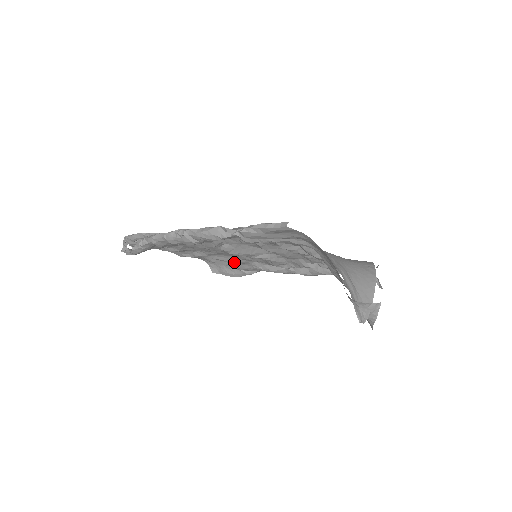
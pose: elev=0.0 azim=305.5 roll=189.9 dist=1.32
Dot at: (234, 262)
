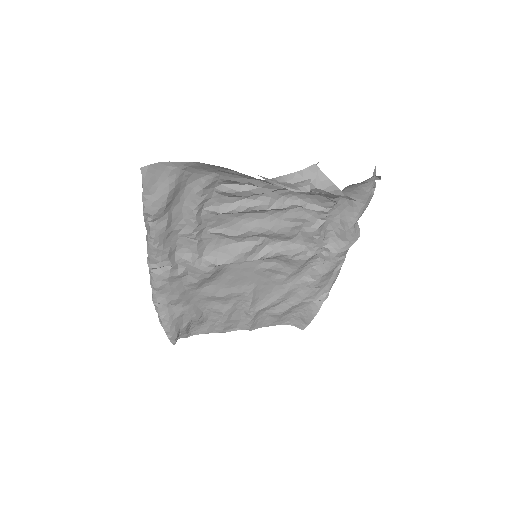
Dot at: (290, 296)
